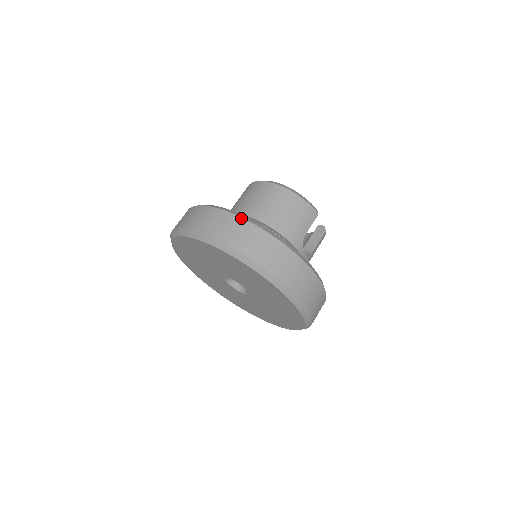
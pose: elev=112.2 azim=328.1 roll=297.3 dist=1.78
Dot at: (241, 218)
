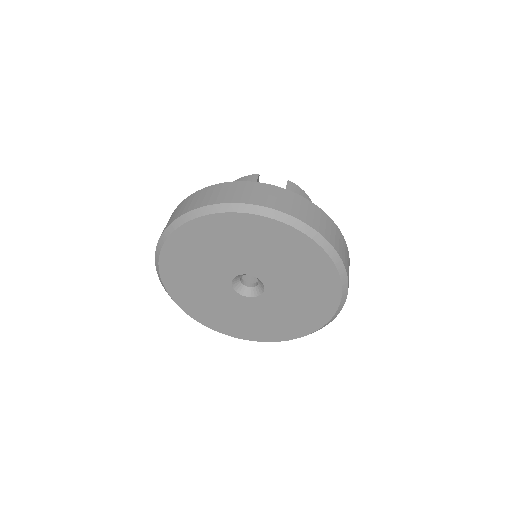
Dot at: occluded
